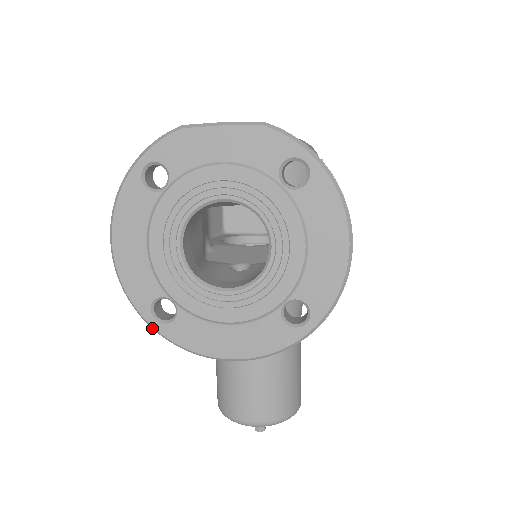
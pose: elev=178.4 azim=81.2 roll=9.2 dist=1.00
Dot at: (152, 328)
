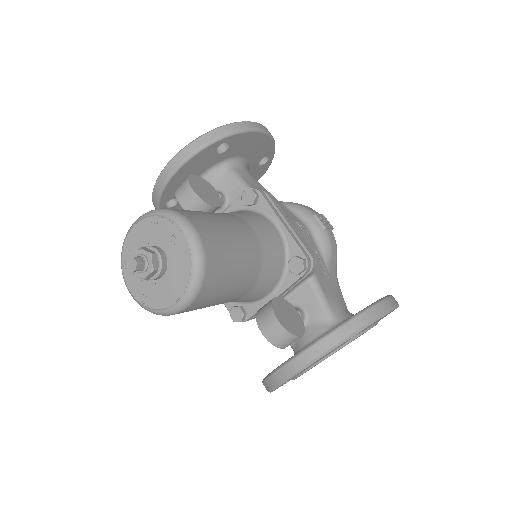
Dot at: (152, 199)
